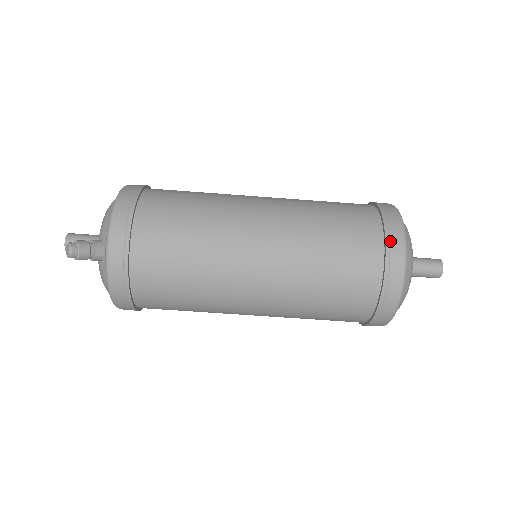
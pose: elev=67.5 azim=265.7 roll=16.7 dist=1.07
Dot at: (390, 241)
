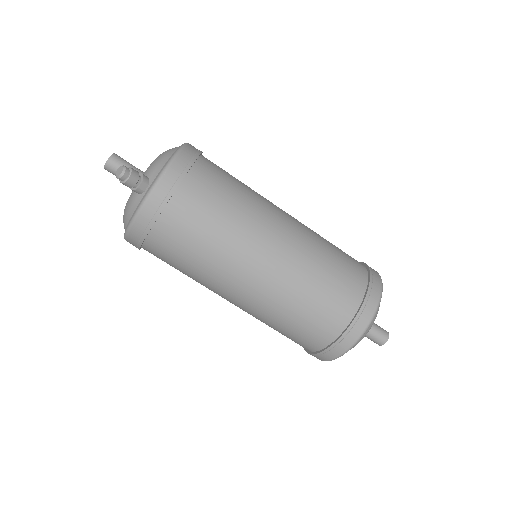
Dot at: (368, 301)
